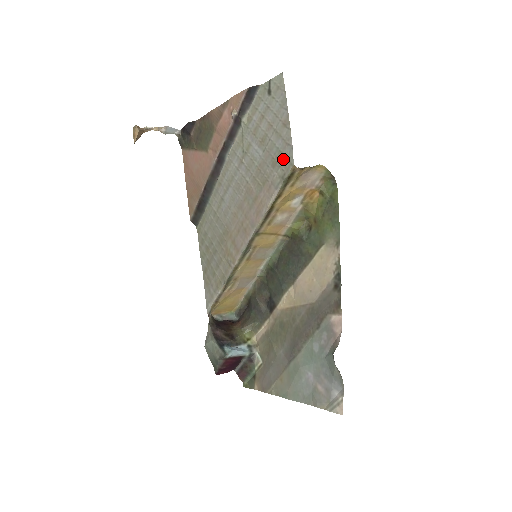
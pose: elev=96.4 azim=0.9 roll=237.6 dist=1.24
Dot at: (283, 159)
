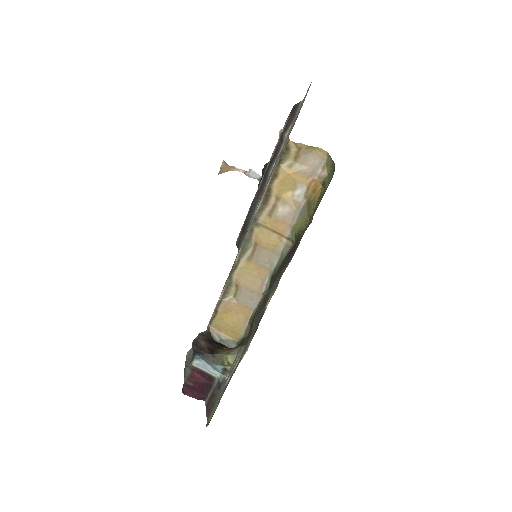
Dot at: occluded
